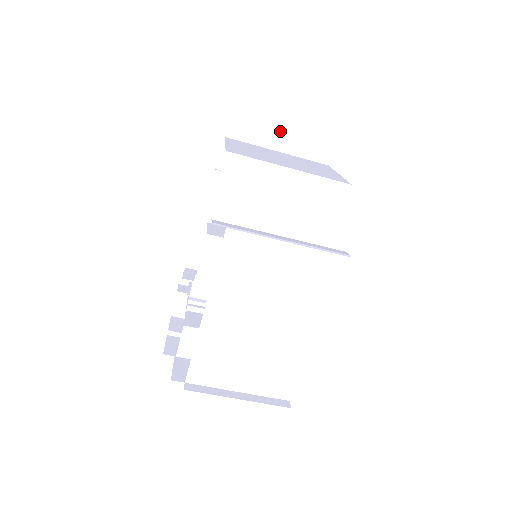
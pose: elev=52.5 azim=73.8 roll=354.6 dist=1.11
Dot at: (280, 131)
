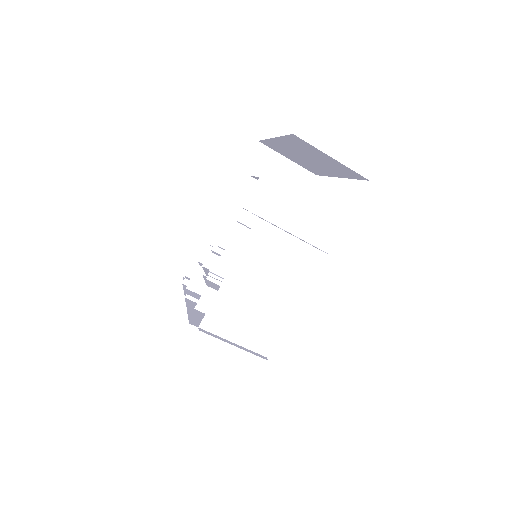
Dot at: (278, 183)
